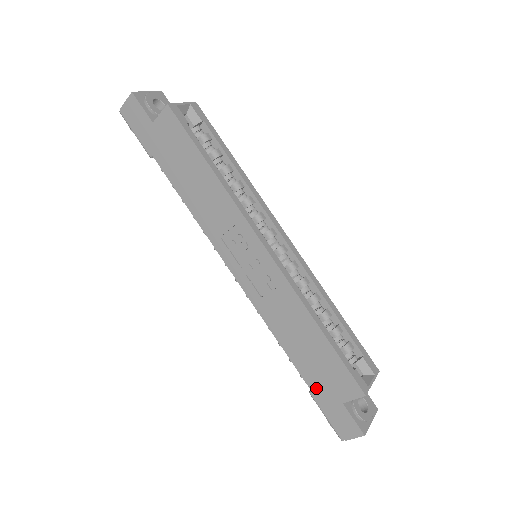
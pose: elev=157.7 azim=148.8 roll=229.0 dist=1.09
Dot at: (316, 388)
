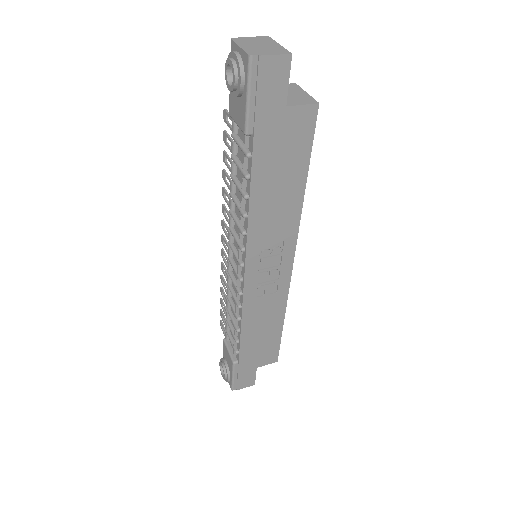
Dot at: (245, 360)
